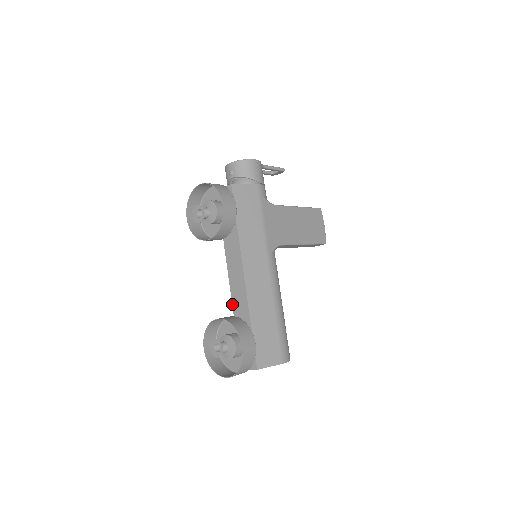
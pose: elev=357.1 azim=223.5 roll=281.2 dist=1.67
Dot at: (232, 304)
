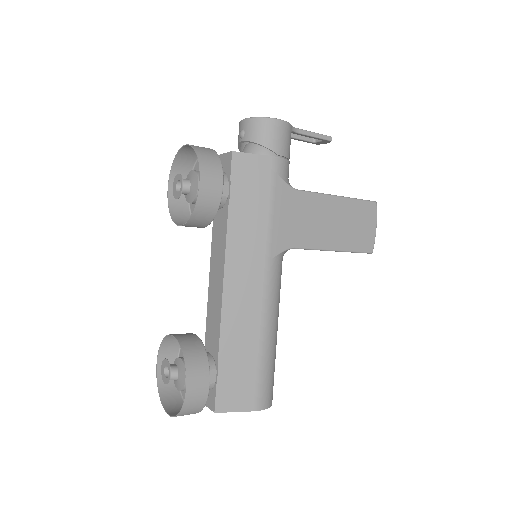
Dot at: occluded
